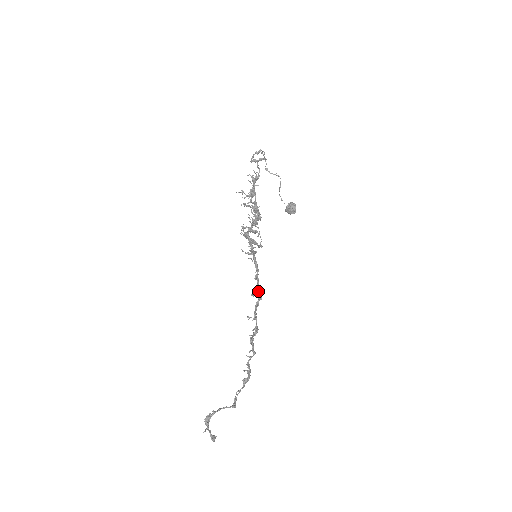
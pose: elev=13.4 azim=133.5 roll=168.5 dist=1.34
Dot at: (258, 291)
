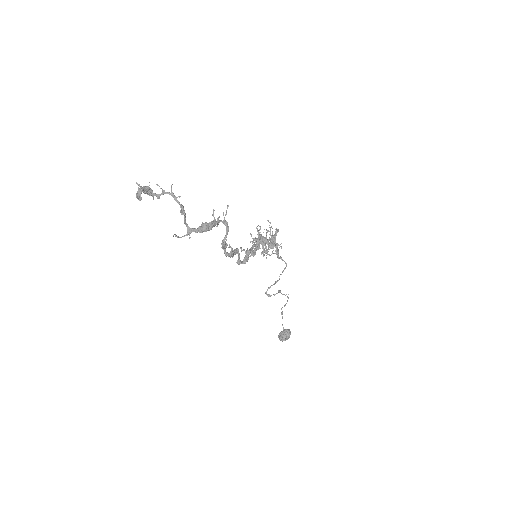
Dot at: (249, 251)
